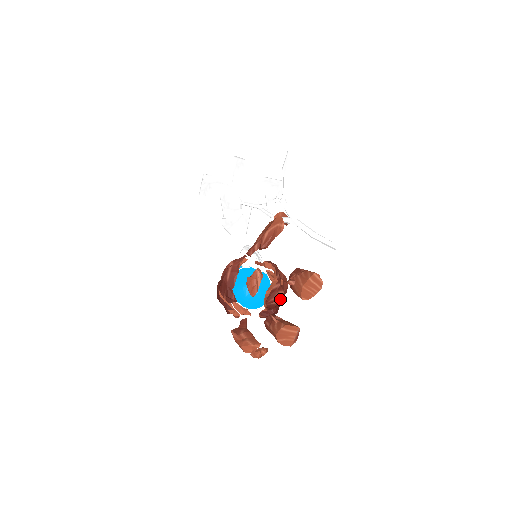
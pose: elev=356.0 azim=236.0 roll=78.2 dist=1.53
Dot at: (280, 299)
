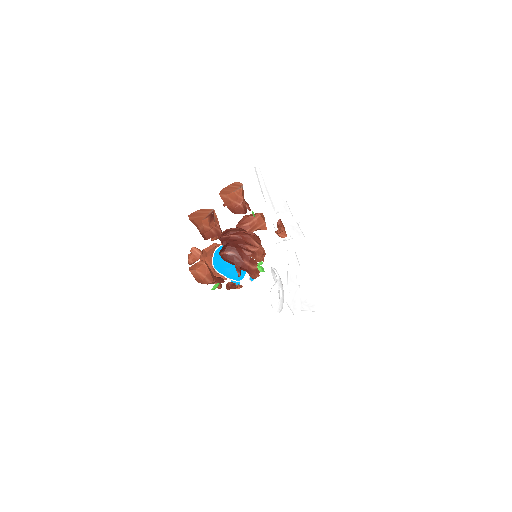
Dot at: (236, 235)
